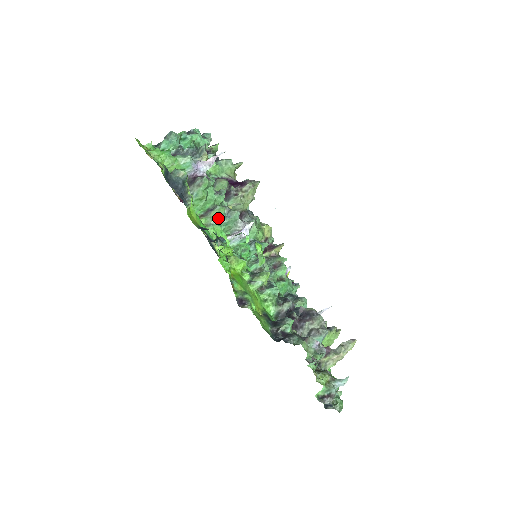
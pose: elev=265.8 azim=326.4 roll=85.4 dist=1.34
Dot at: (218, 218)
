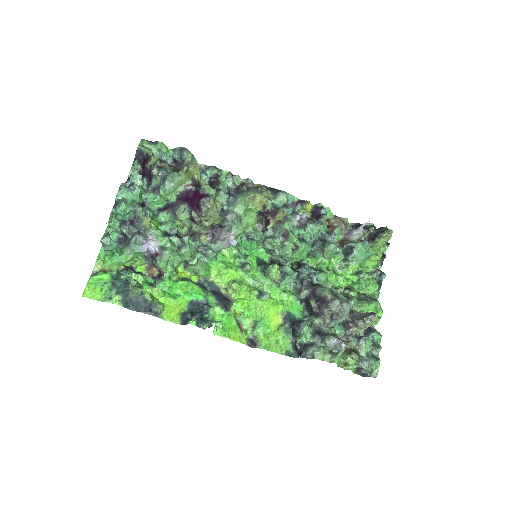
Dot at: (198, 263)
